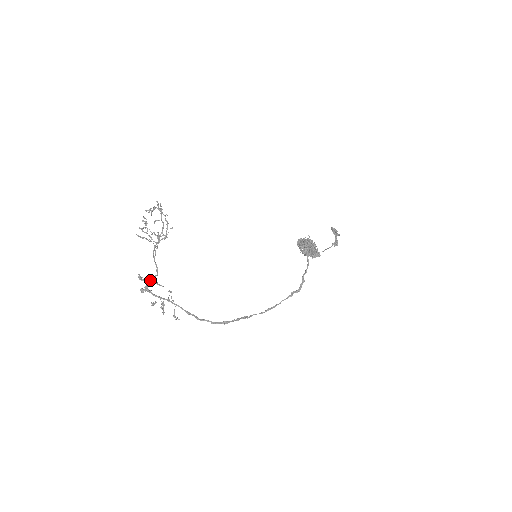
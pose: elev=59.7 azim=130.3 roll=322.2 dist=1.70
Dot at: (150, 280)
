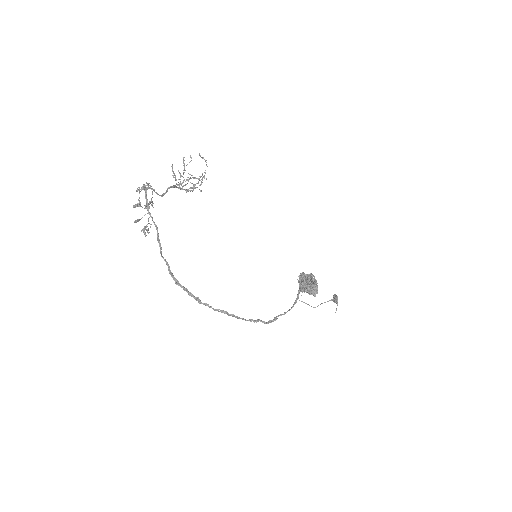
Dot at: (154, 189)
